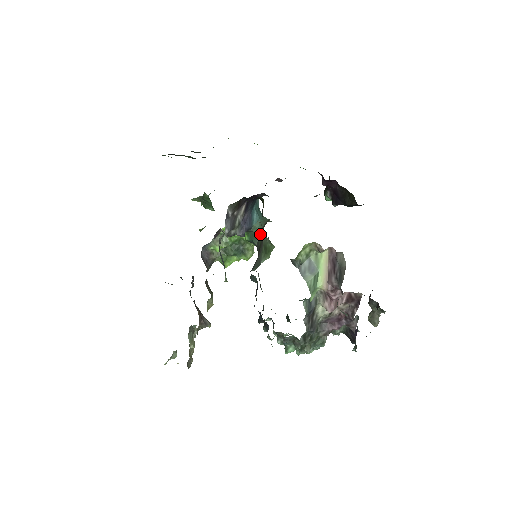
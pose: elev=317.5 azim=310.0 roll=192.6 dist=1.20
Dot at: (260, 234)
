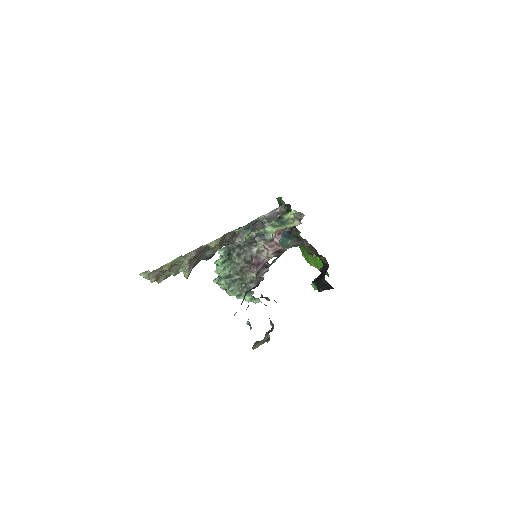
Dot at: occluded
